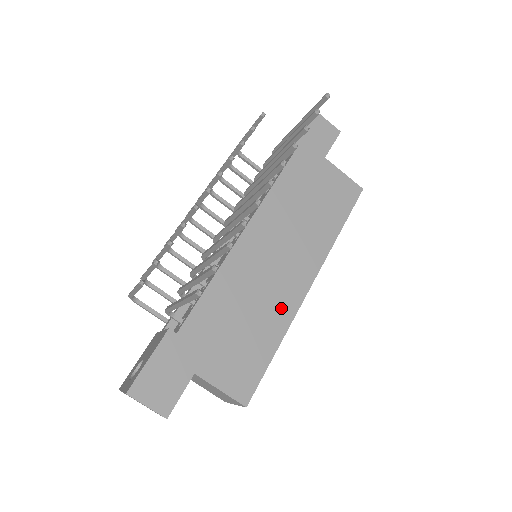
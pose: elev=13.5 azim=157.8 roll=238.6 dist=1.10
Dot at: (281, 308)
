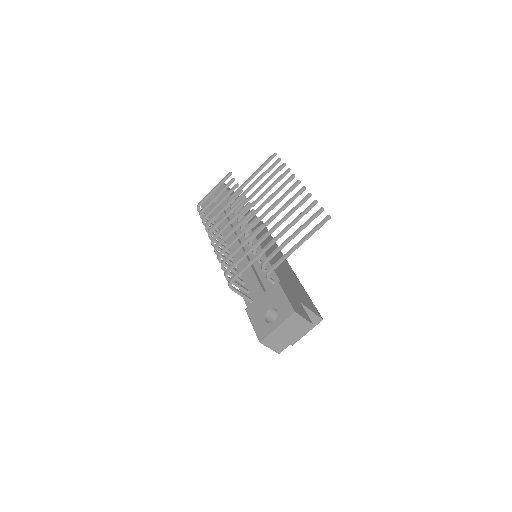
Dot at: (292, 274)
